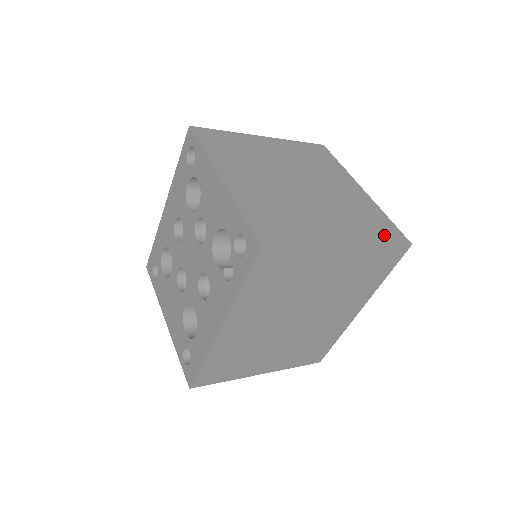
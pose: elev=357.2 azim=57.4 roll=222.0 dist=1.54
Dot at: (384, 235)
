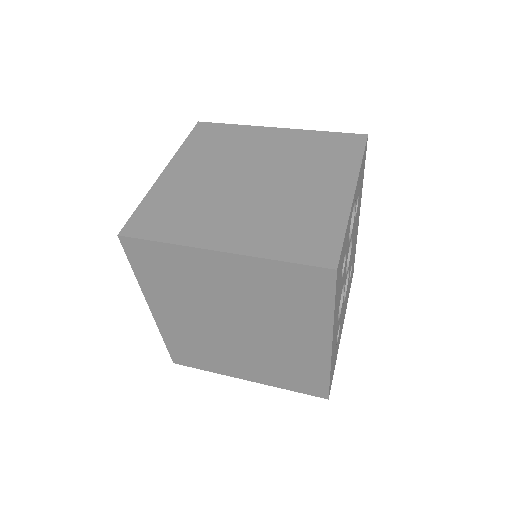
Dot at: (301, 250)
